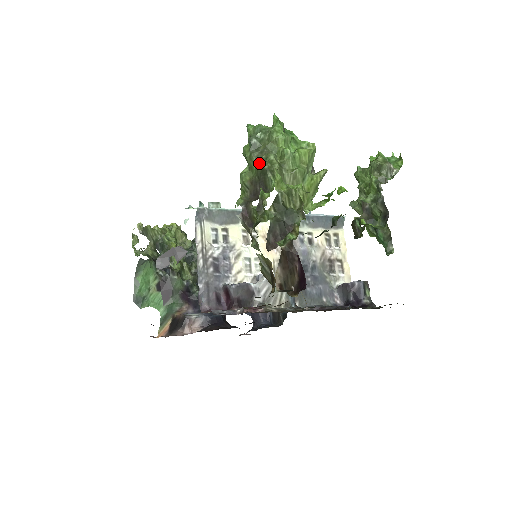
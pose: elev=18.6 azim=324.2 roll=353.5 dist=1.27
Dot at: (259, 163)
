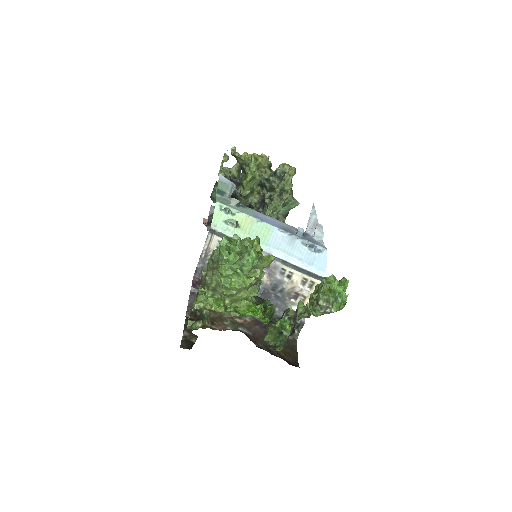
Dot at: (206, 275)
